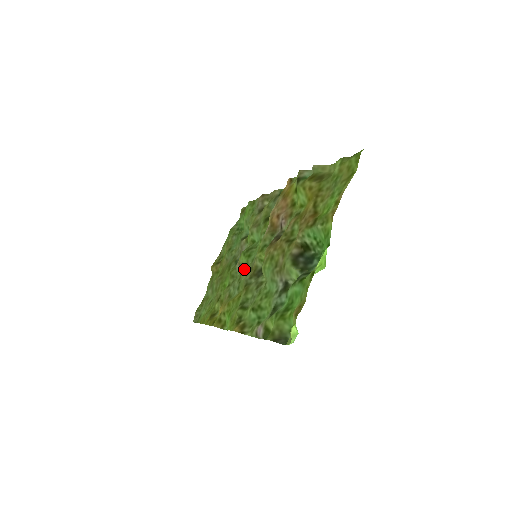
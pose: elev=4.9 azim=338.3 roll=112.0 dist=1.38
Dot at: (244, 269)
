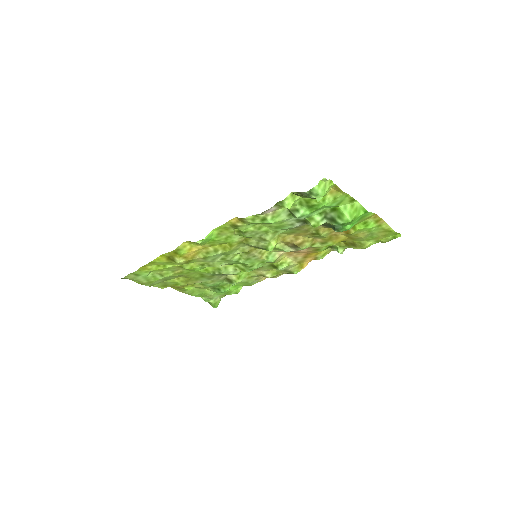
Dot at: (239, 253)
